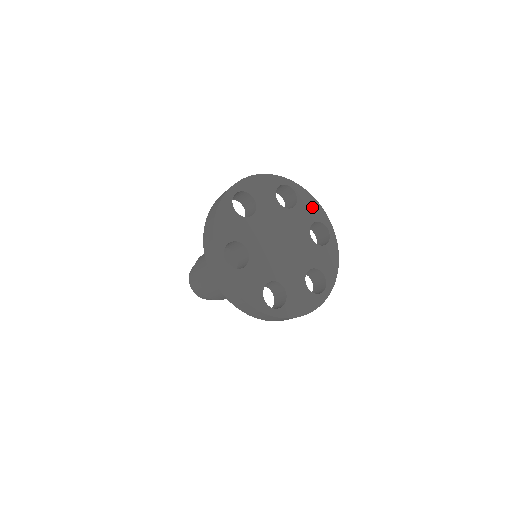
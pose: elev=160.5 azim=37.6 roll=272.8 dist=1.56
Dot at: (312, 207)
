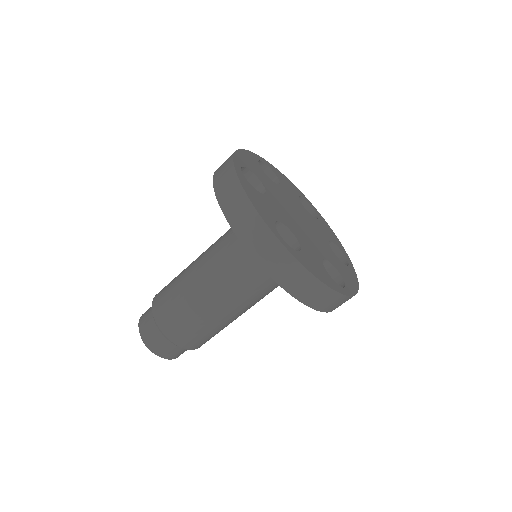
Dot at: (332, 234)
